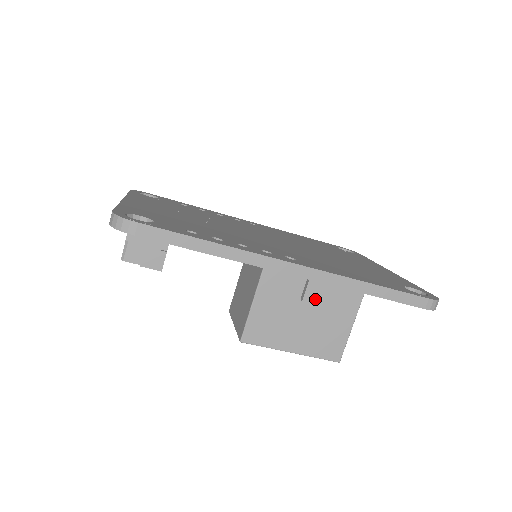
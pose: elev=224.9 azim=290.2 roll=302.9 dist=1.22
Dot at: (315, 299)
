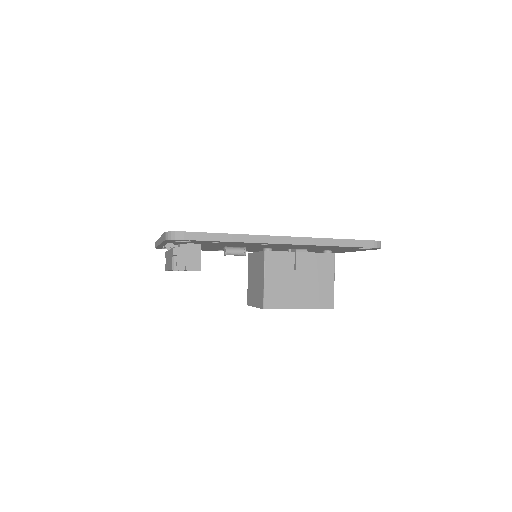
Dot at: (304, 266)
